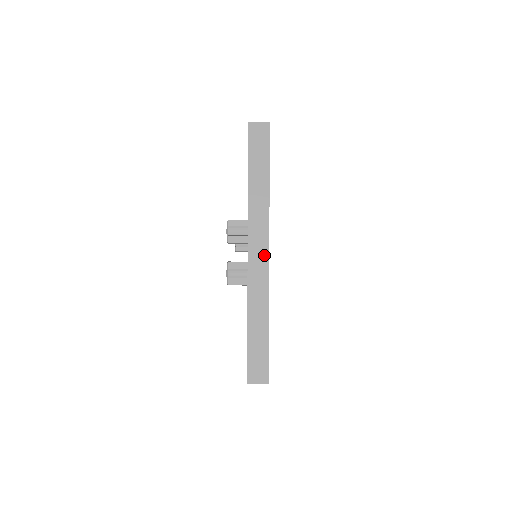
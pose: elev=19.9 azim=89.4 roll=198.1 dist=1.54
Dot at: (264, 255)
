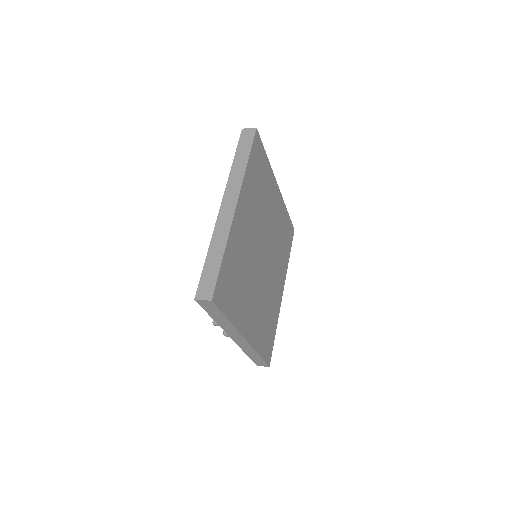
Dot at: (243, 340)
